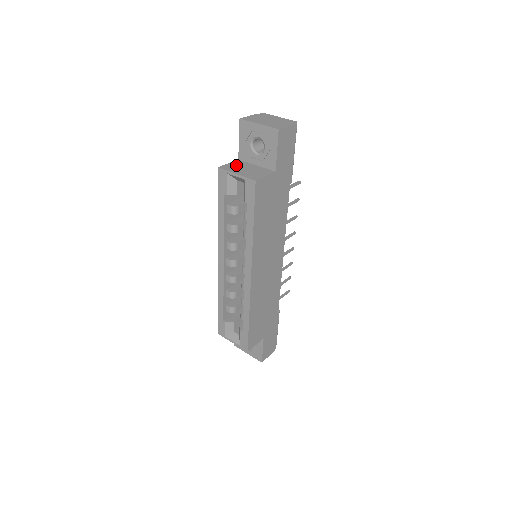
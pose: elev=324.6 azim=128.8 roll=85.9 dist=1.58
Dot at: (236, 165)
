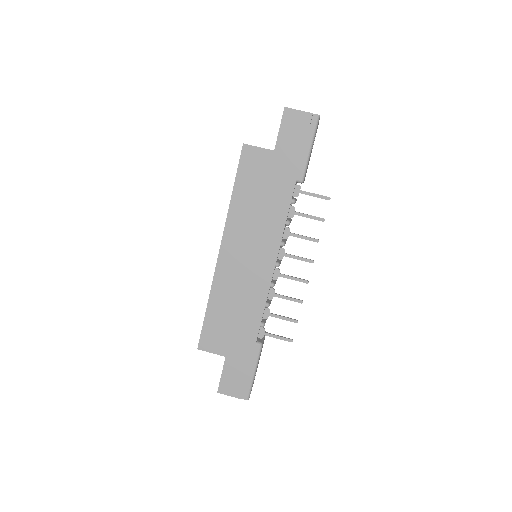
Dot at: occluded
